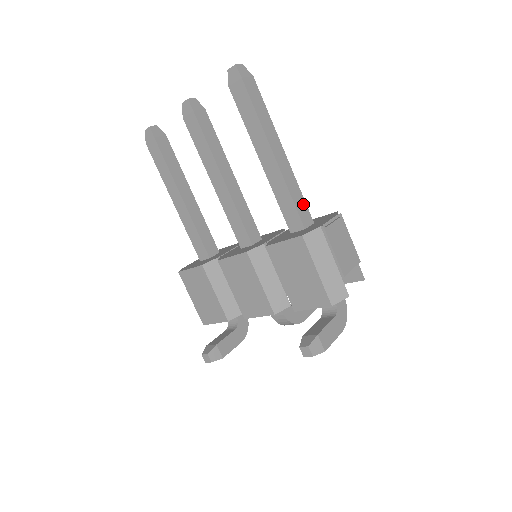
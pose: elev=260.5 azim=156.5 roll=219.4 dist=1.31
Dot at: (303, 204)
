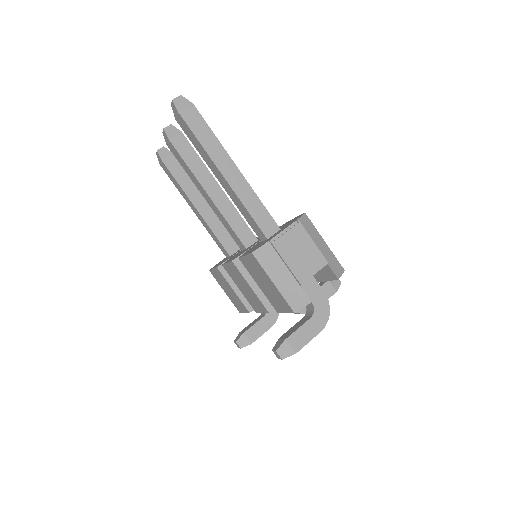
Dot at: (265, 214)
